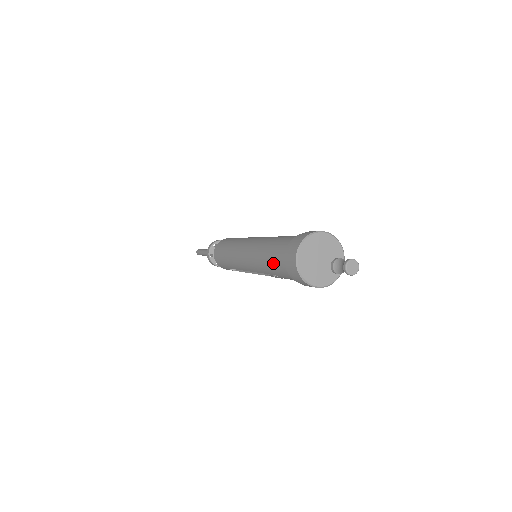
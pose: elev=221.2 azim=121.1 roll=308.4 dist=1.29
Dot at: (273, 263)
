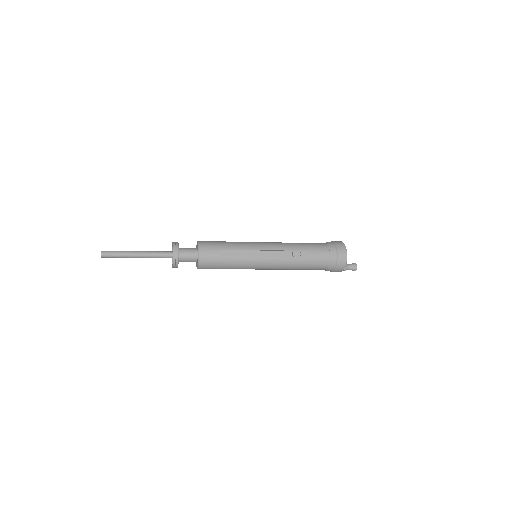
Dot at: (312, 244)
